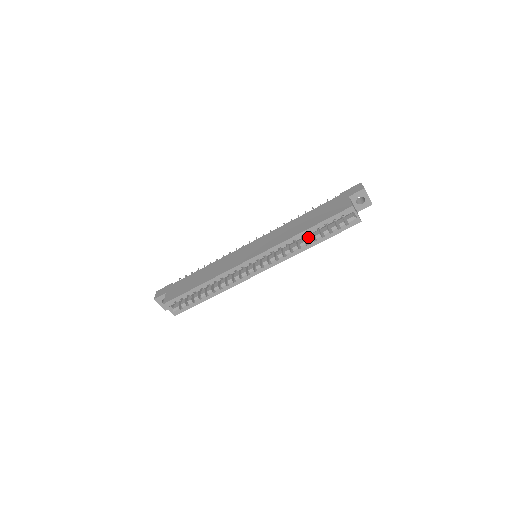
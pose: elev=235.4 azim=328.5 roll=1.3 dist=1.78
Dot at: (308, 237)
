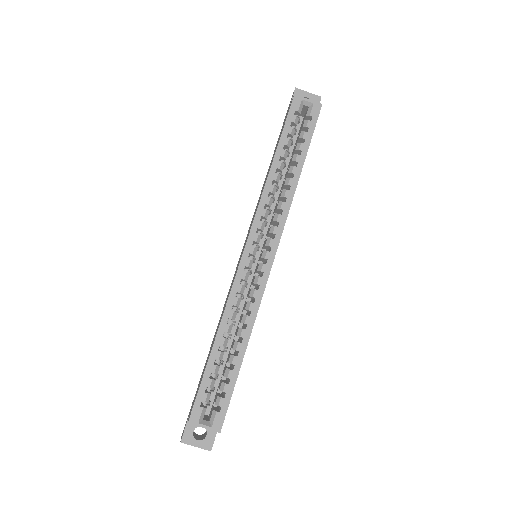
Dot at: (287, 172)
